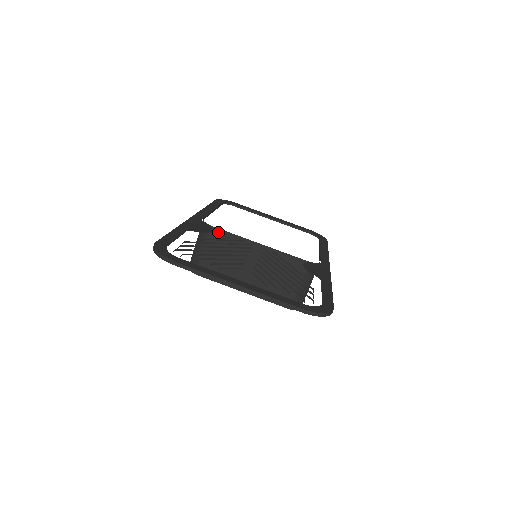
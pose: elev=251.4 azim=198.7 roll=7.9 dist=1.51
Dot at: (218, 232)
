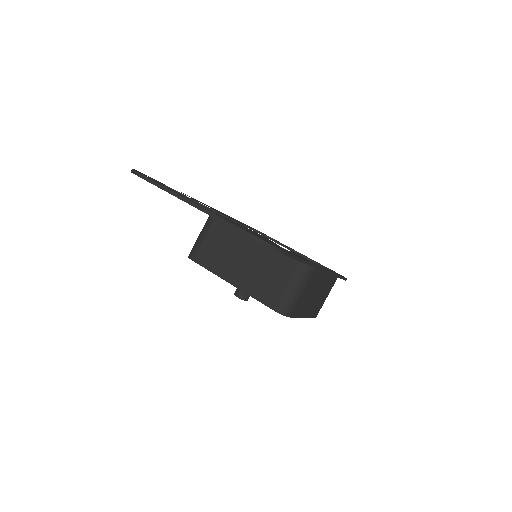
Dot at: occluded
